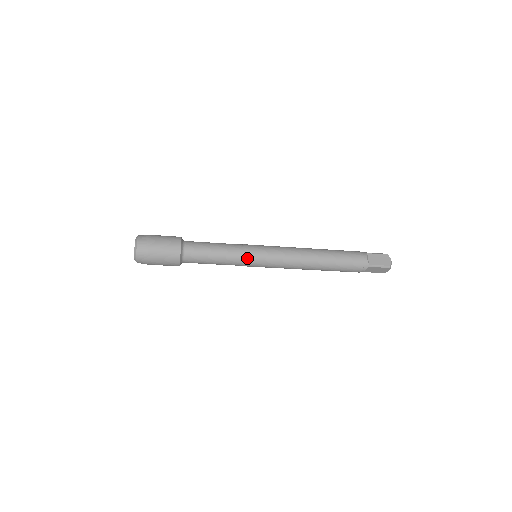
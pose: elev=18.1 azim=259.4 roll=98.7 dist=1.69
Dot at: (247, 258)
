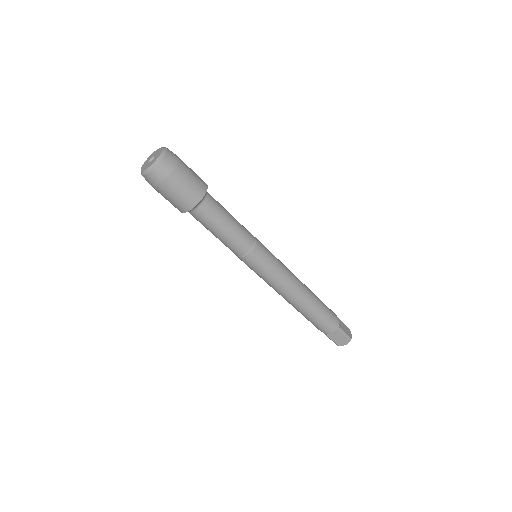
Dot at: (256, 249)
